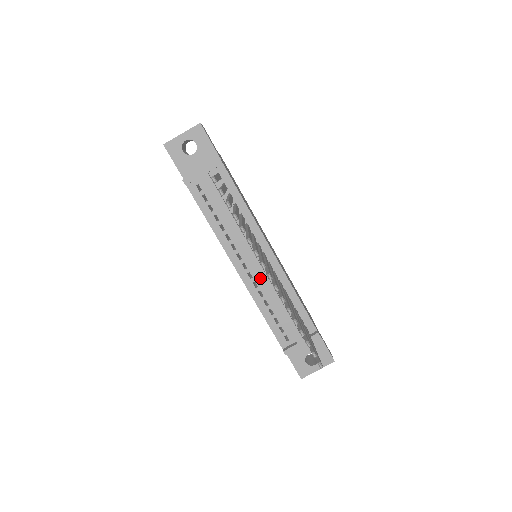
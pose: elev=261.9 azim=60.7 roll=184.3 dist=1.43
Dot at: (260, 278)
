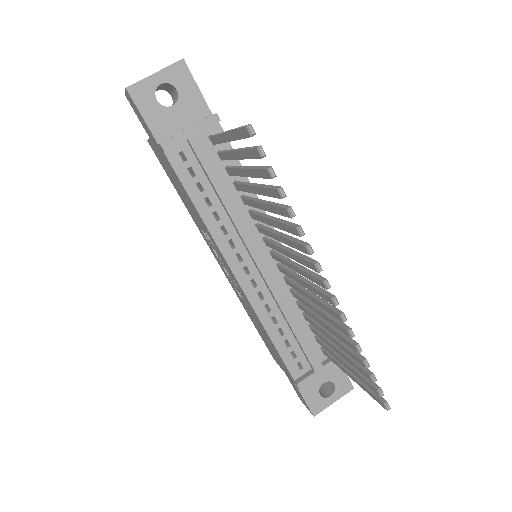
Dot at: (269, 286)
